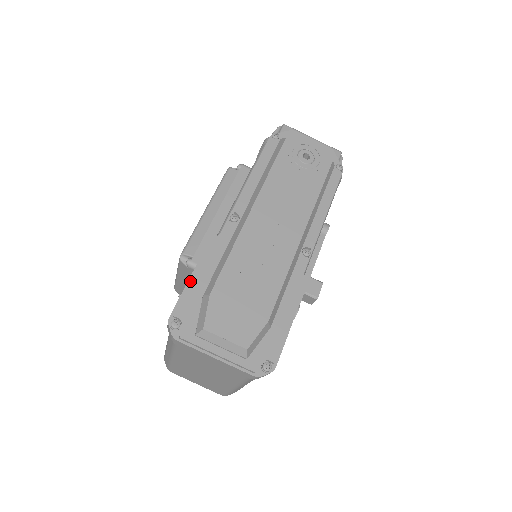
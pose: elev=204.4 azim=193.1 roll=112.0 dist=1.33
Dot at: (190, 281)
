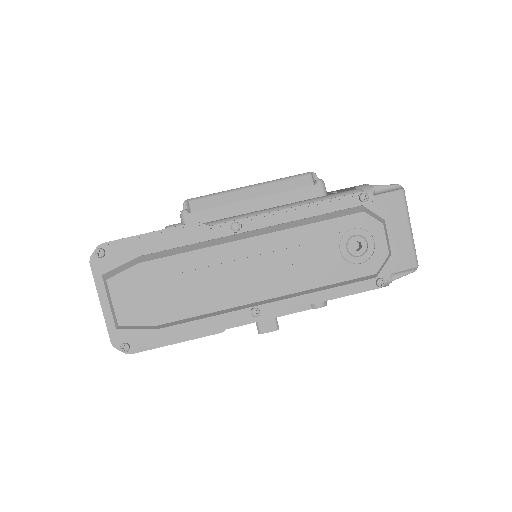
Dot at: (144, 236)
